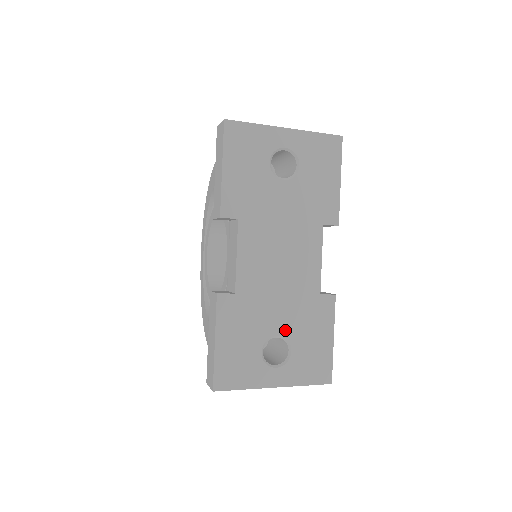
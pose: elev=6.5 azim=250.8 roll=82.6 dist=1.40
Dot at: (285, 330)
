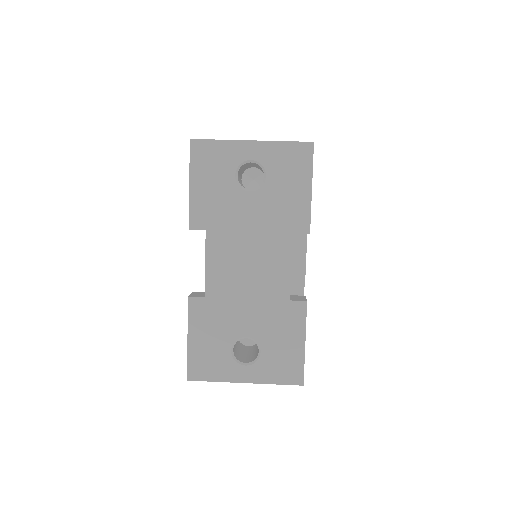
Dot at: (254, 332)
